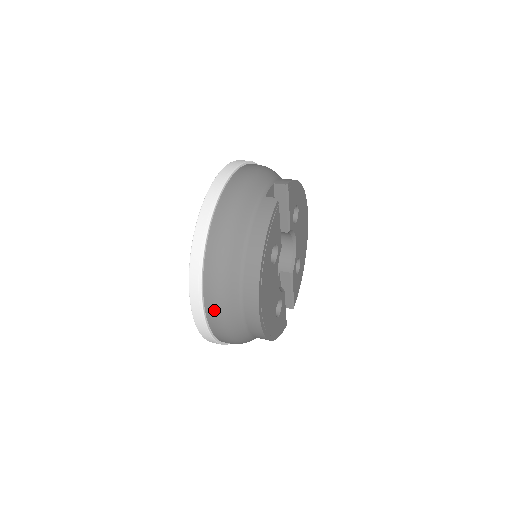
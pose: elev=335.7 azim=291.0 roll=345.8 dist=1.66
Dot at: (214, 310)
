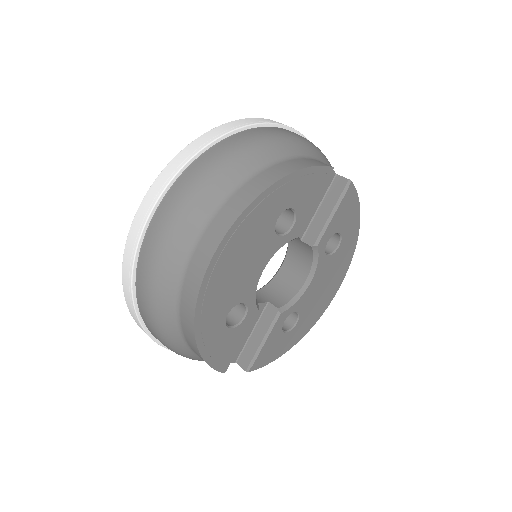
Dot at: (167, 212)
